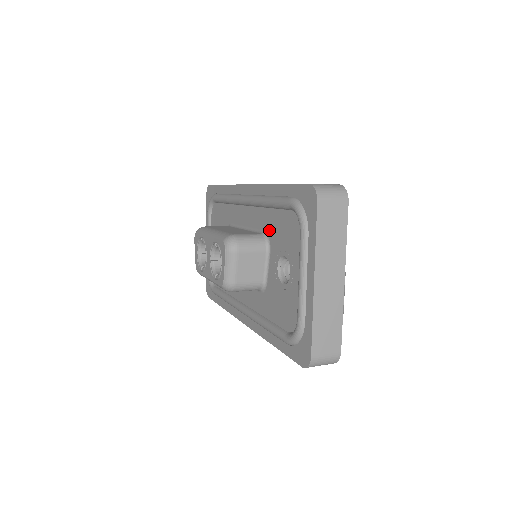
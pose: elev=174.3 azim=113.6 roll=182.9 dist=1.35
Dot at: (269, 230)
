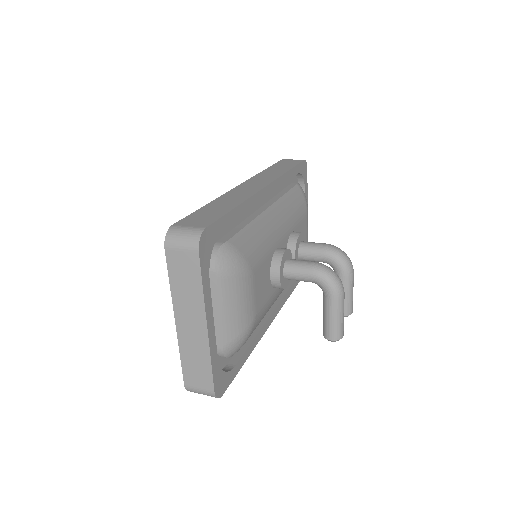
Dot at: occluded
